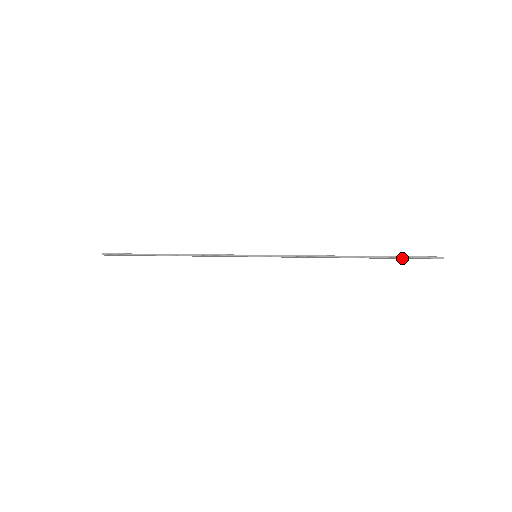
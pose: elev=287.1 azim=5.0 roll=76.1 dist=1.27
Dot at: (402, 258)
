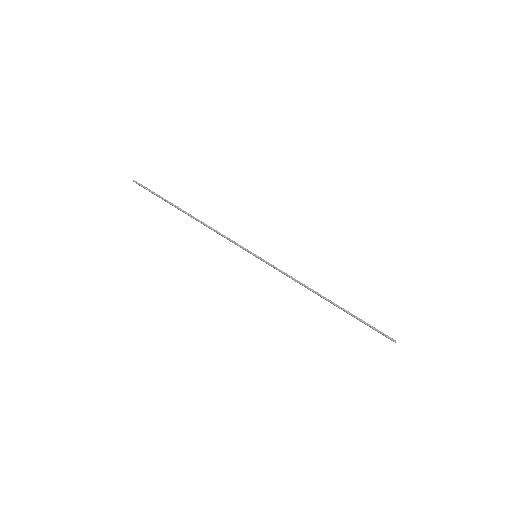
Dot at: (366, 324)
